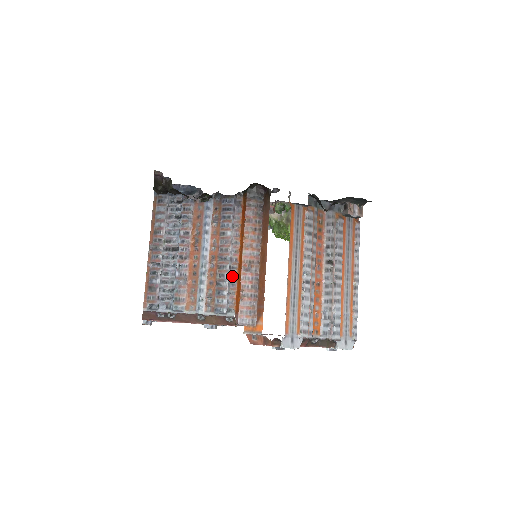
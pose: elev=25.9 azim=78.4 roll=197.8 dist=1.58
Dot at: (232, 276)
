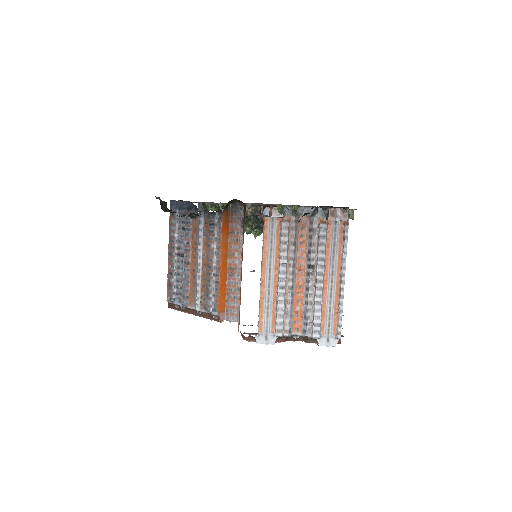
Dot at: (216, 282)
